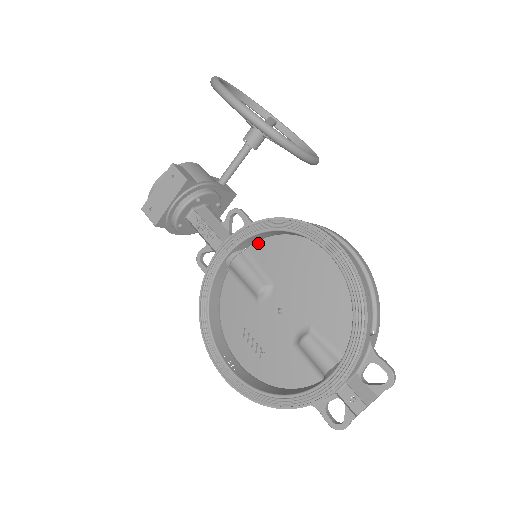
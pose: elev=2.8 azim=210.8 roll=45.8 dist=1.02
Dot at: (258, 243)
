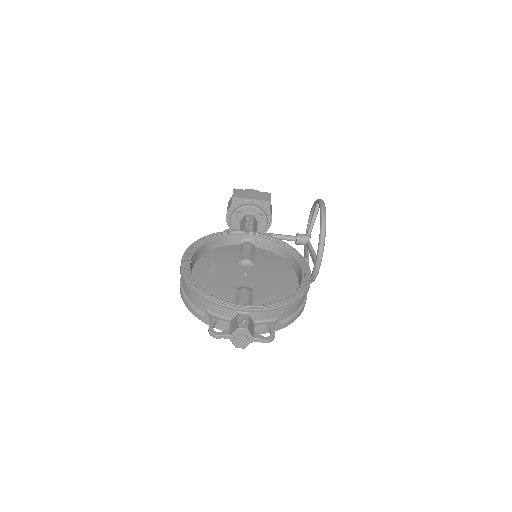
Dot at: (267, 251)
